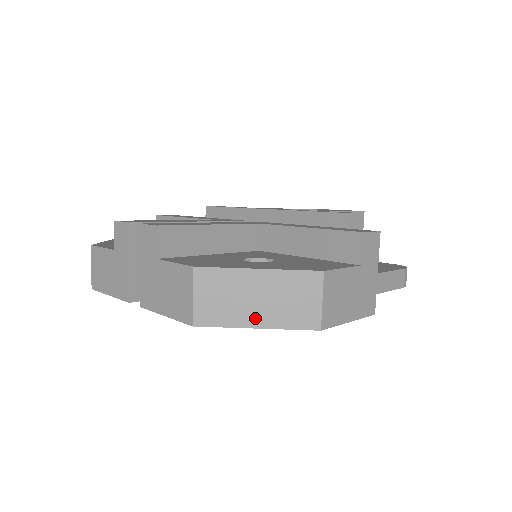
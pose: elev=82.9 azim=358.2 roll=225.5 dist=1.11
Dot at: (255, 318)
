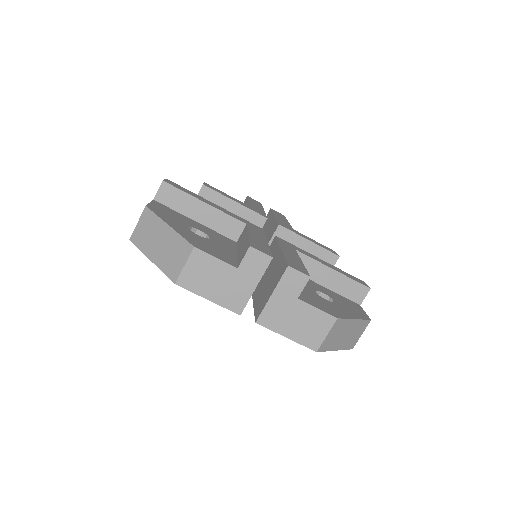
Dot at: (339, 345)
